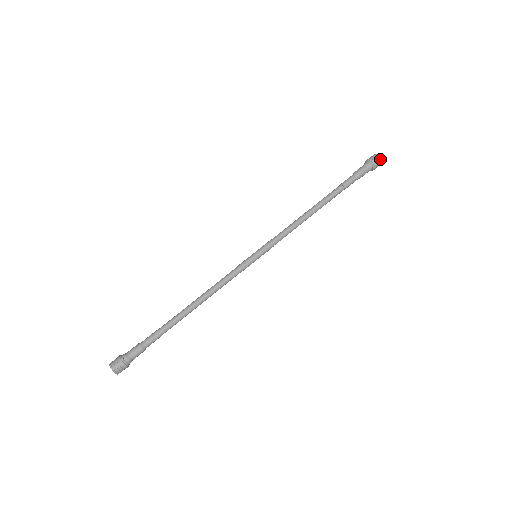
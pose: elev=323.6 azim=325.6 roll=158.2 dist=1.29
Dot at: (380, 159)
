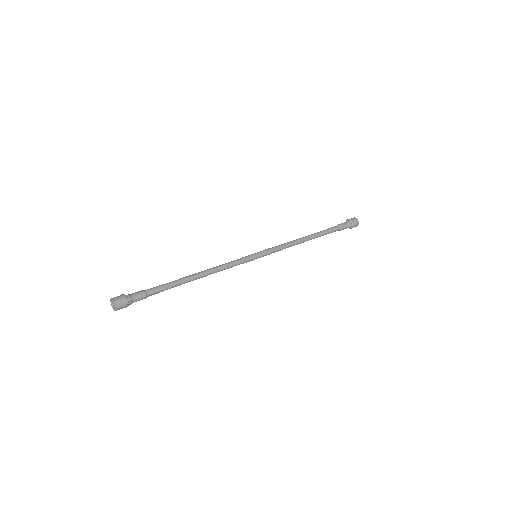
Dot at: (357, 220)
